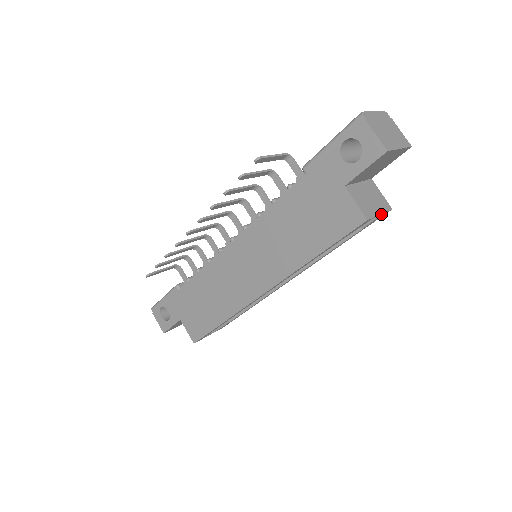
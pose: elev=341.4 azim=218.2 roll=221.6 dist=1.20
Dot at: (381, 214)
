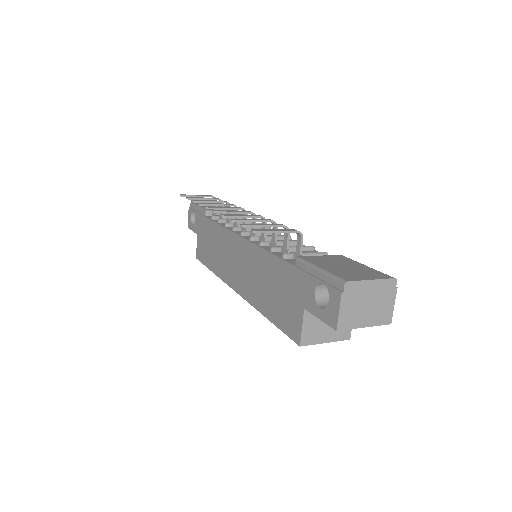
Dot at: (329, 341)
